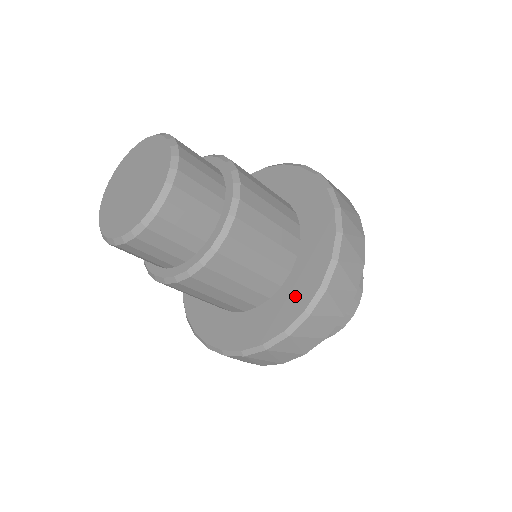
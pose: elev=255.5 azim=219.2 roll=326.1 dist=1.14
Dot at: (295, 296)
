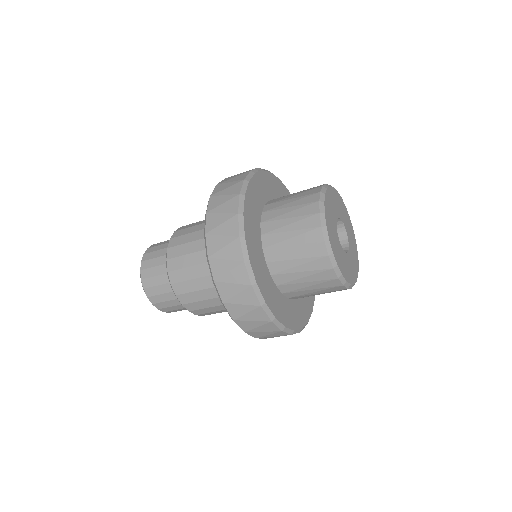
Dot at: occluded
